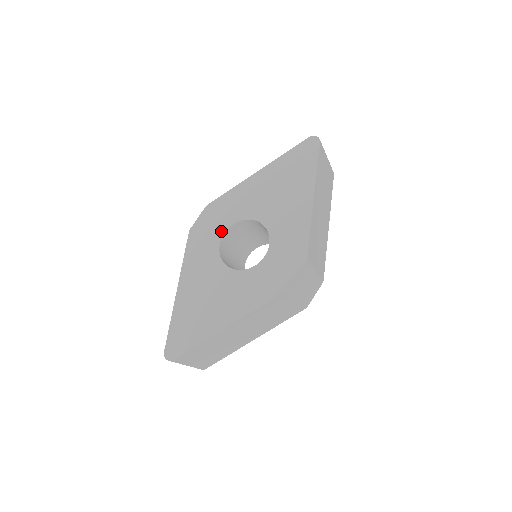
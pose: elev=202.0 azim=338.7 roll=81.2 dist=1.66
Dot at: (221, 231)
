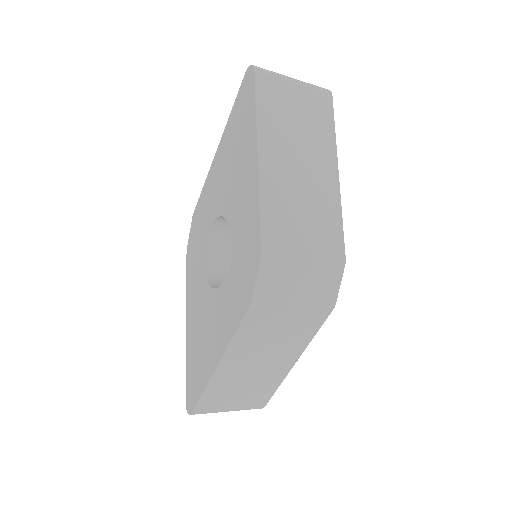
Dot at: (202, 243)
